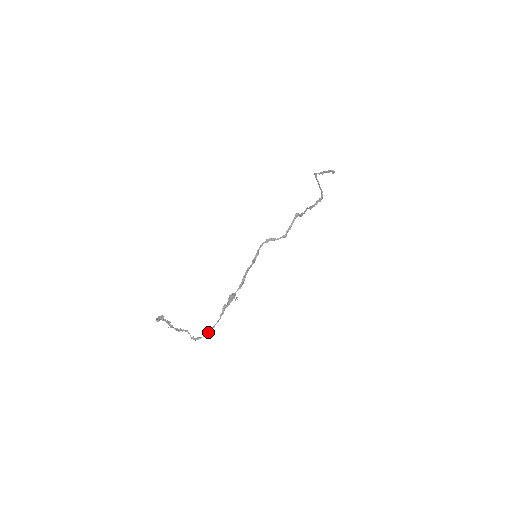
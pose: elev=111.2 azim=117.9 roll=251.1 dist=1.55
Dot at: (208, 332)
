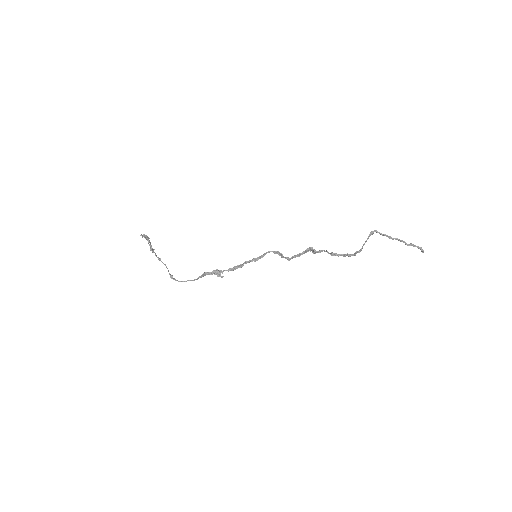
Dot at: (183, 281)
